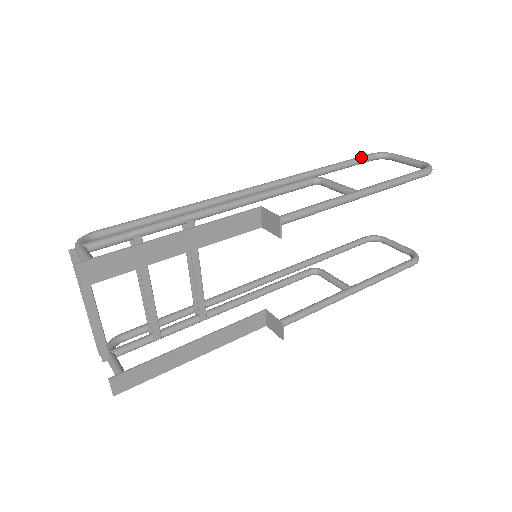
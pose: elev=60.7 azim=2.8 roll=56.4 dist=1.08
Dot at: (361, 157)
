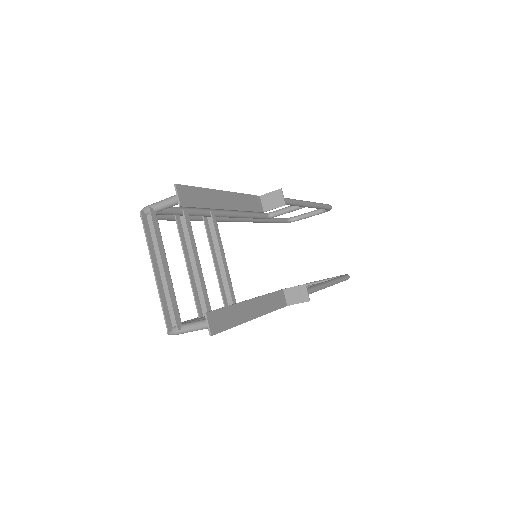
Dot at: (280, 218)
